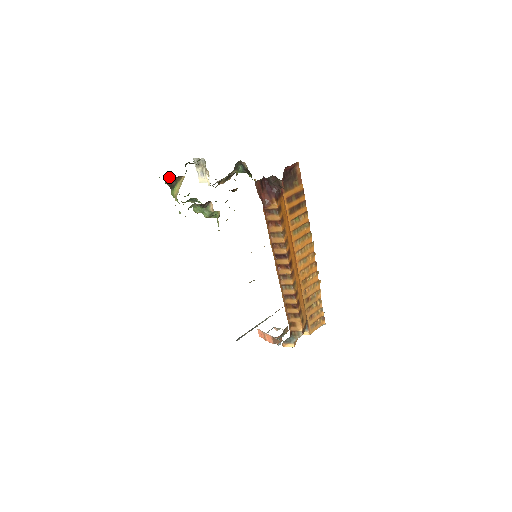
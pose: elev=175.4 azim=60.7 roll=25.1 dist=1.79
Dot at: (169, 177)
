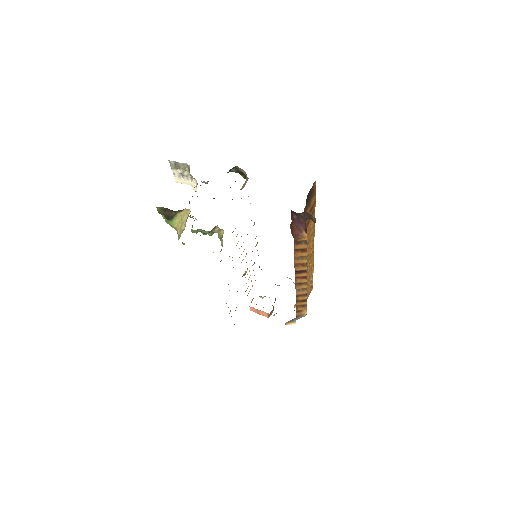
Dot at: (165, 208)
